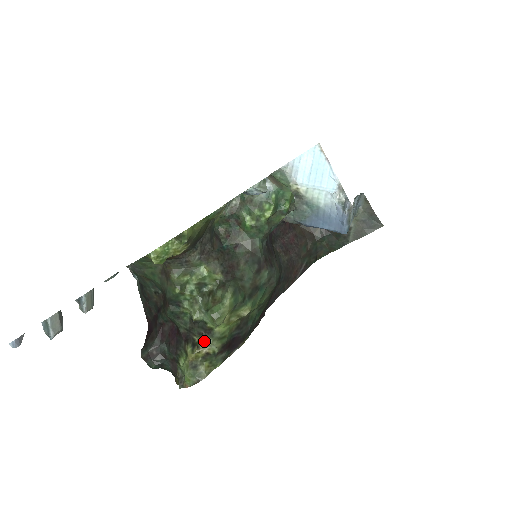
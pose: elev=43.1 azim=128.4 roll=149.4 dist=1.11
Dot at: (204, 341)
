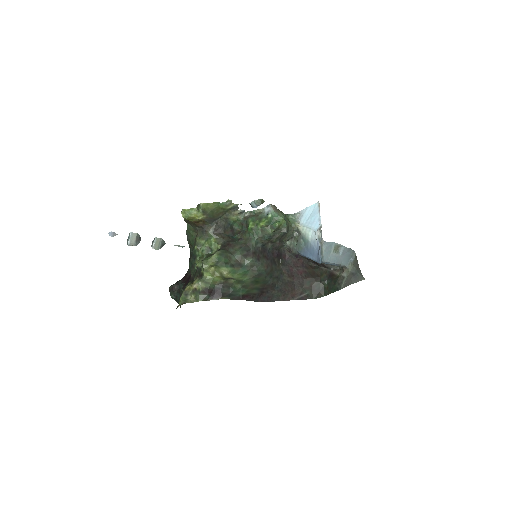
Dot at: (197, 280)
